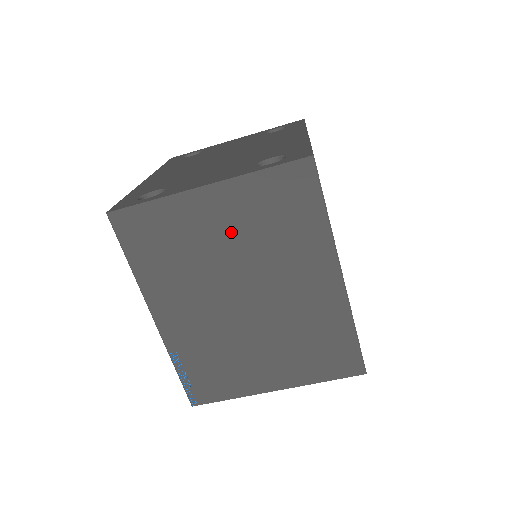
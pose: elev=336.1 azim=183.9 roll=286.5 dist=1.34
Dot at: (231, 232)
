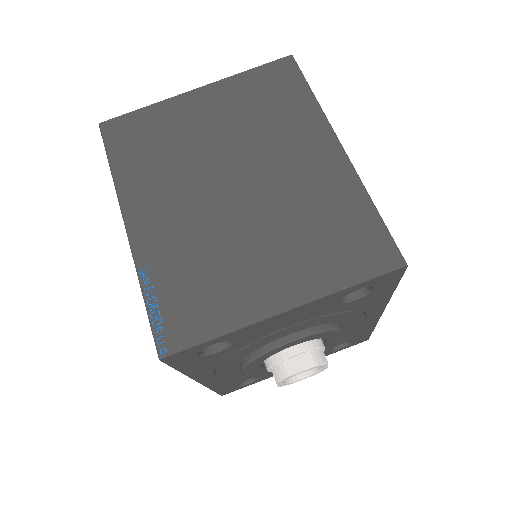
Dot at: (220, 122)
